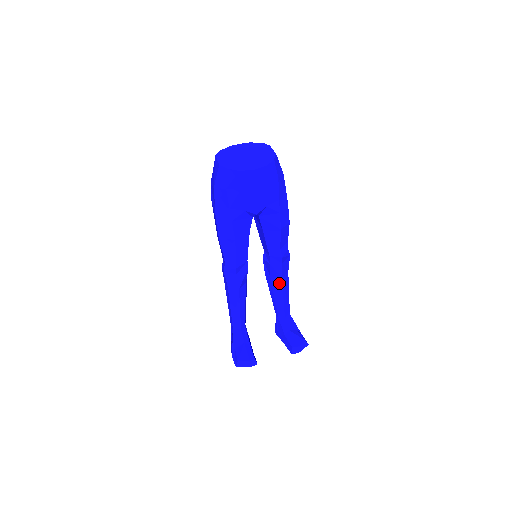
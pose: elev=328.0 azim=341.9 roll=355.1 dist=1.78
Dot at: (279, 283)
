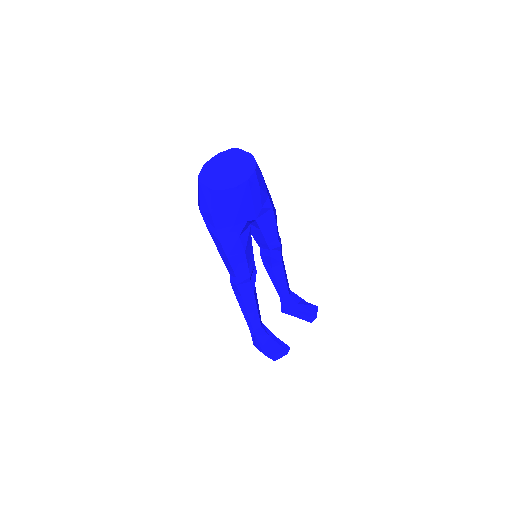
Dot at: (280, 269)
